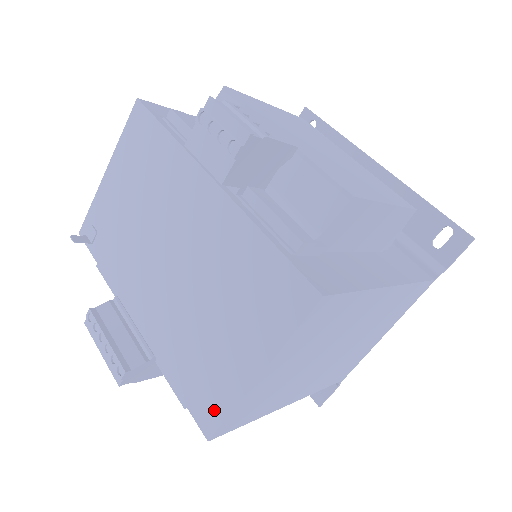
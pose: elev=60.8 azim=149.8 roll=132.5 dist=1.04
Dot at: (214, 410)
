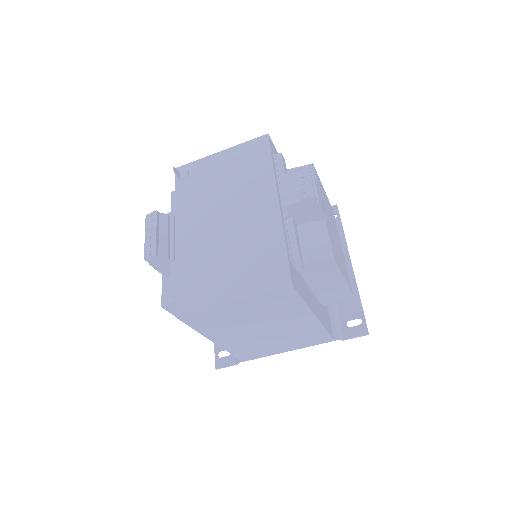
Dot at: (192, 304)
